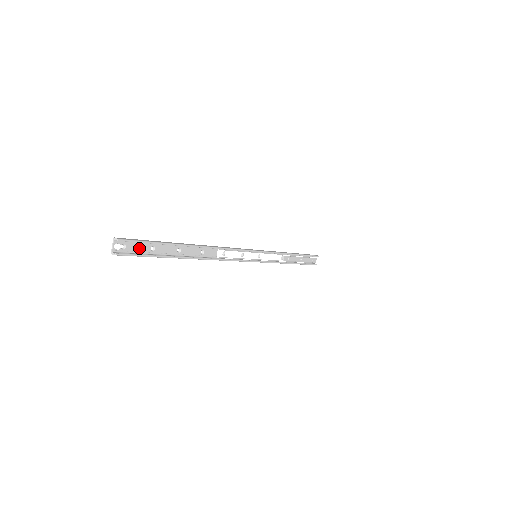
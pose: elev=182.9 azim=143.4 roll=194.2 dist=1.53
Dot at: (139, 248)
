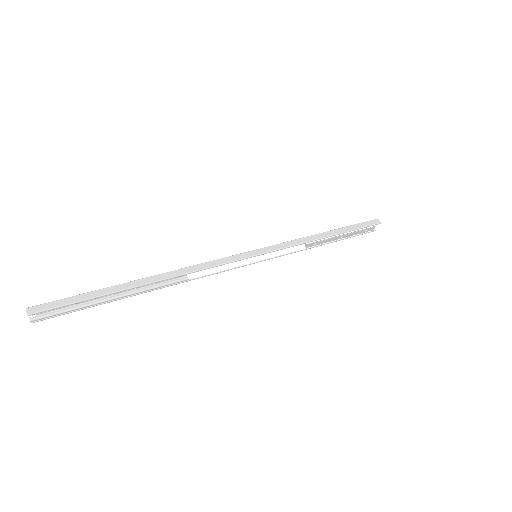
Dot at: occluded
